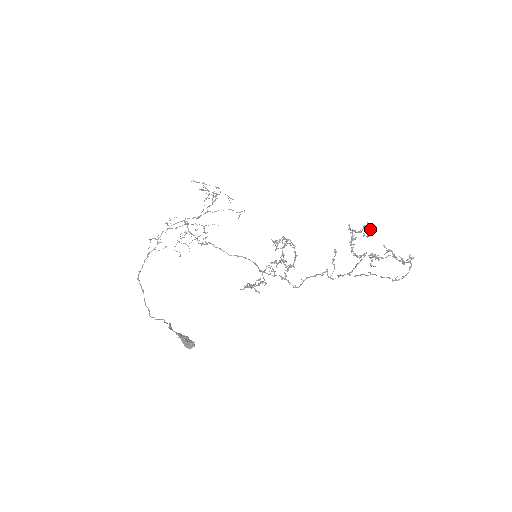
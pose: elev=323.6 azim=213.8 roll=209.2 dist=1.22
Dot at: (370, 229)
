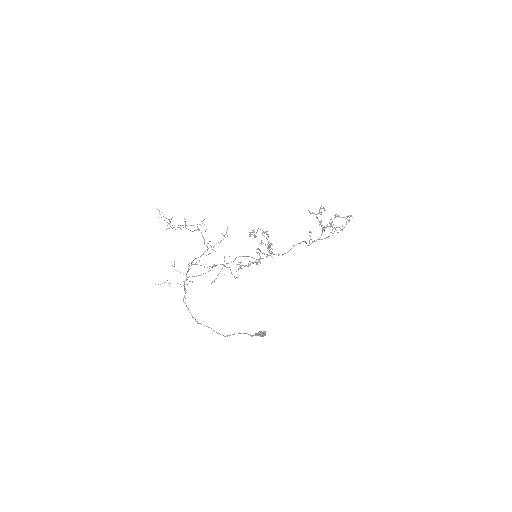
Dot at: (324, 209)
